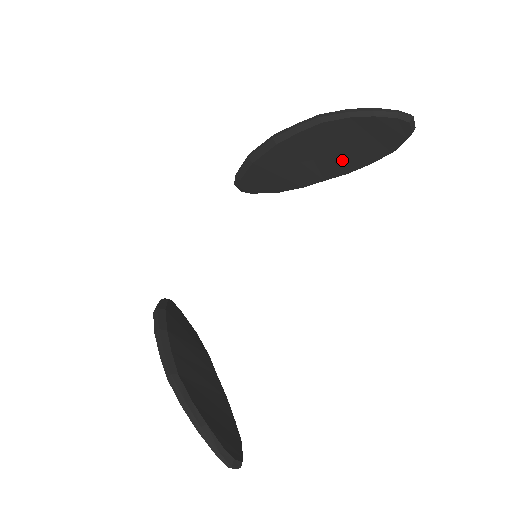
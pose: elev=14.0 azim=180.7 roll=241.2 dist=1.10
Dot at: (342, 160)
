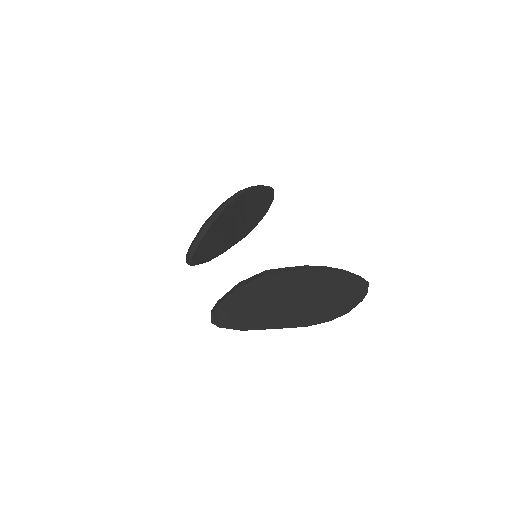
Dot at: (247, 223)
